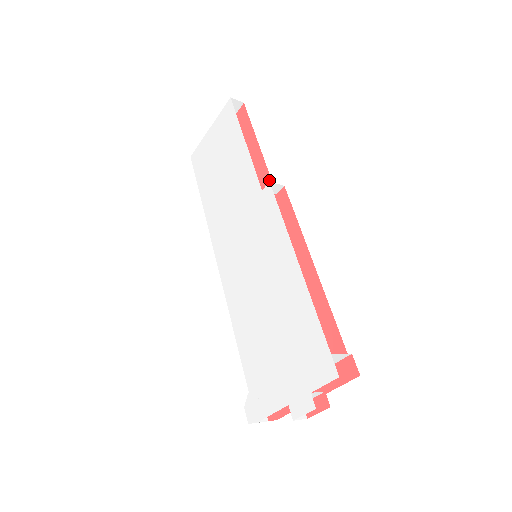
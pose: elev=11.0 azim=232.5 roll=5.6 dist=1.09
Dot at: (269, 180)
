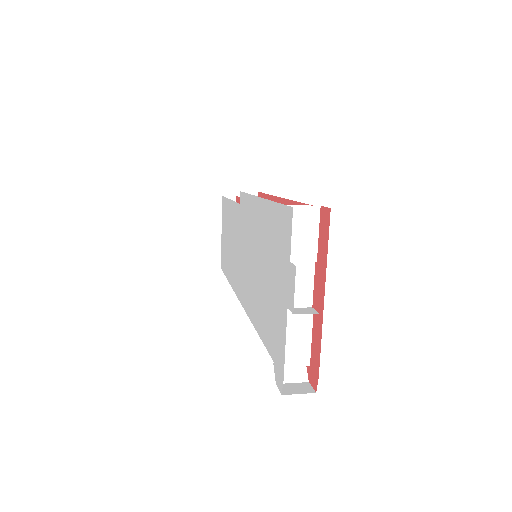
Dot at: occluded
